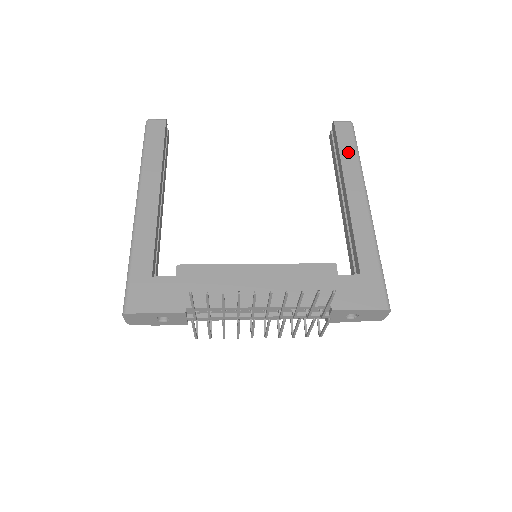
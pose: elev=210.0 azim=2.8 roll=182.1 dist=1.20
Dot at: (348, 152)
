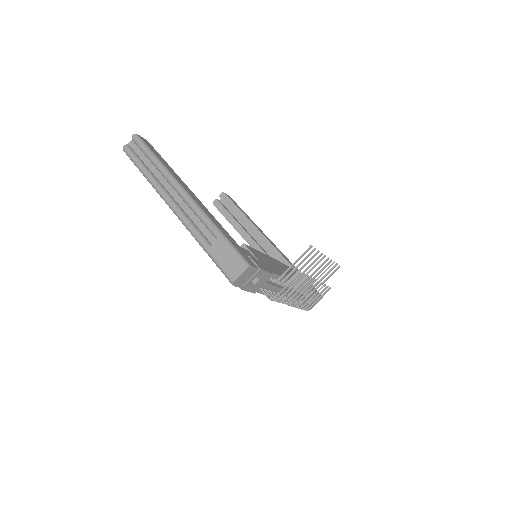
Dot at: (244, 212)
